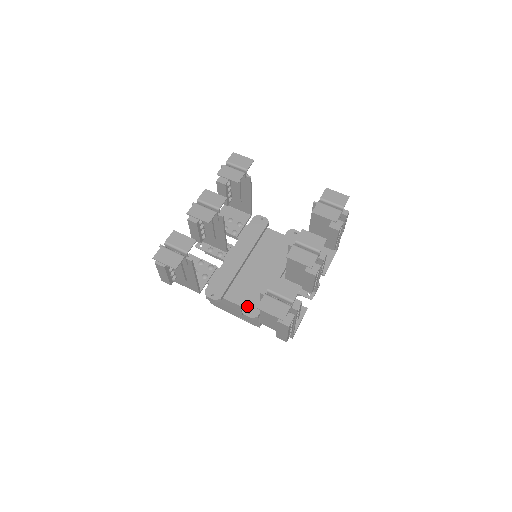
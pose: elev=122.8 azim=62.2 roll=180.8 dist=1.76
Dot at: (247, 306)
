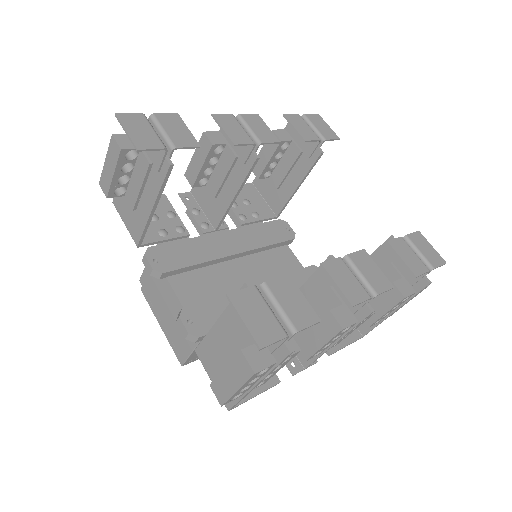
Dot at: (194, 311)
